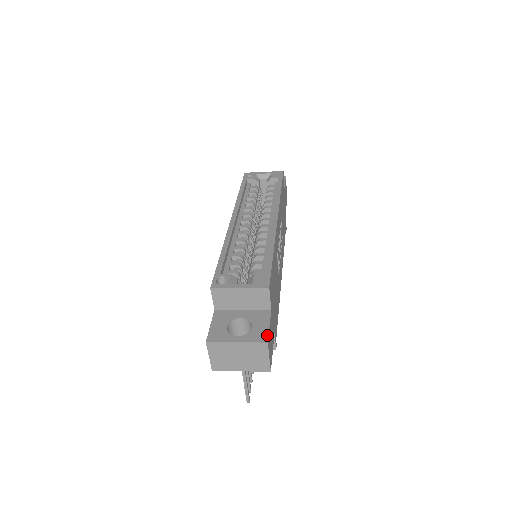
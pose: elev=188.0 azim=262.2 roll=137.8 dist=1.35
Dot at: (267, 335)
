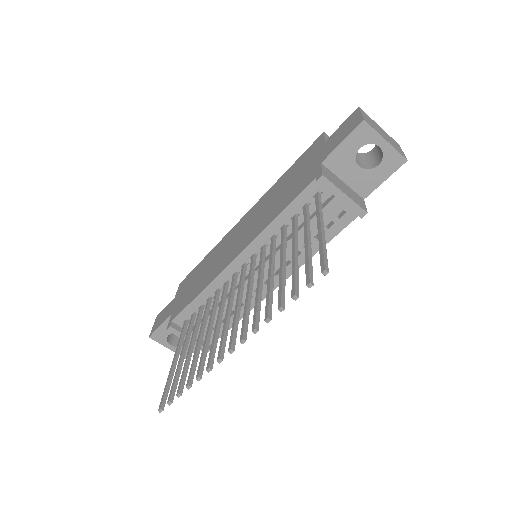
Dot at: occluded
